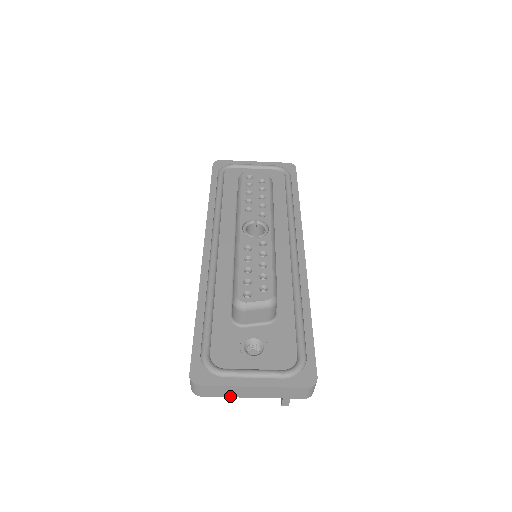
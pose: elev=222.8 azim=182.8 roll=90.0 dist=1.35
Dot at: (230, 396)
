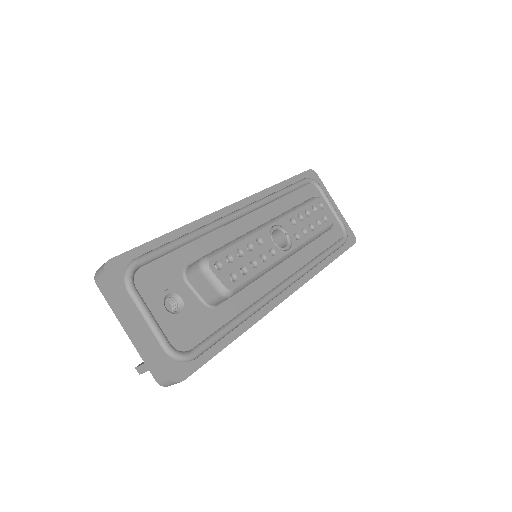
Dot at: (114, 311)
